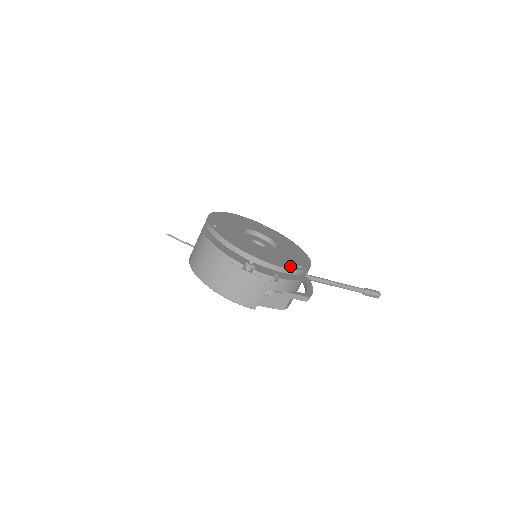
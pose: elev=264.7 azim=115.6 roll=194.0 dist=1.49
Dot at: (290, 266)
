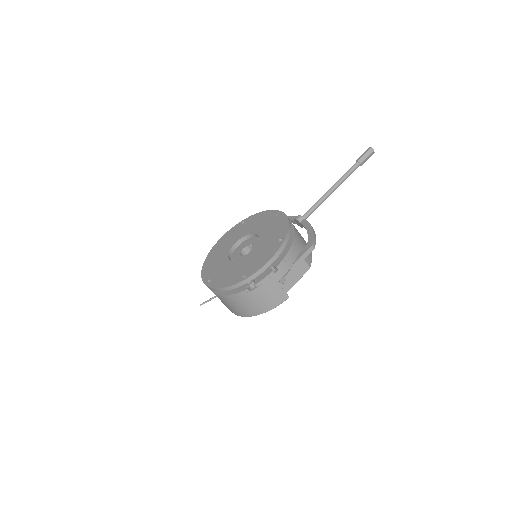
Dot at: (272, 252)
